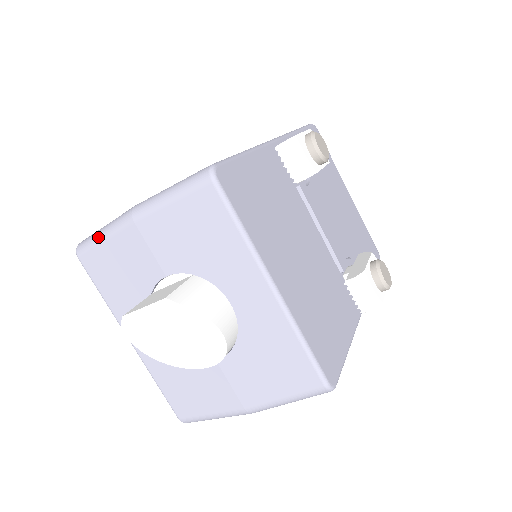
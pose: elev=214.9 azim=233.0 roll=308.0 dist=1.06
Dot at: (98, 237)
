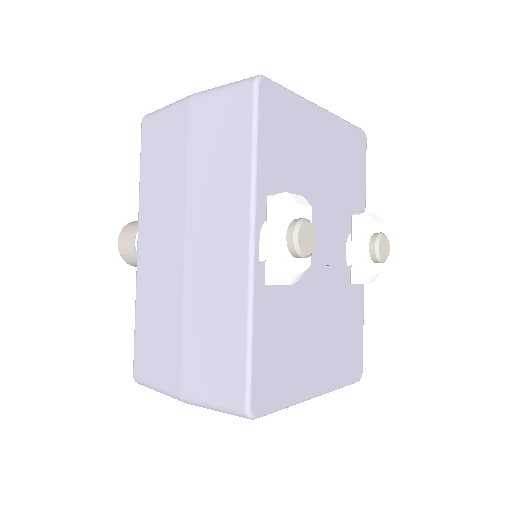
Dot at: occluded
